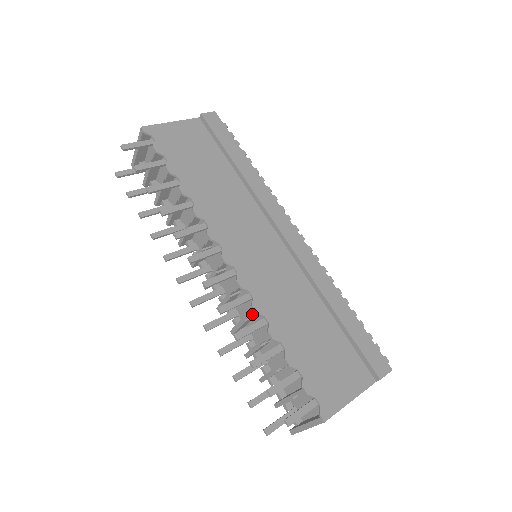
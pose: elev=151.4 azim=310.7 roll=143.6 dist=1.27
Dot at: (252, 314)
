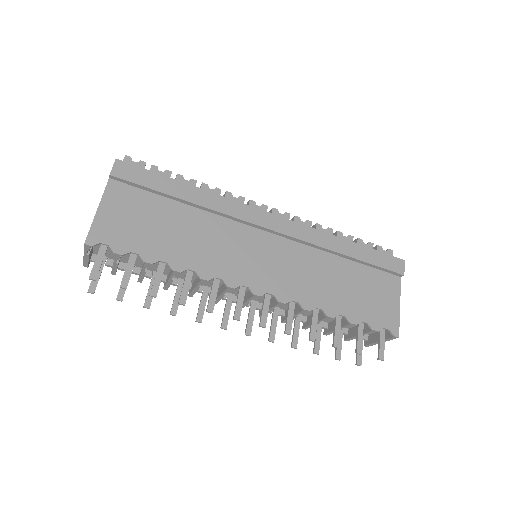
Dot at: occluded
